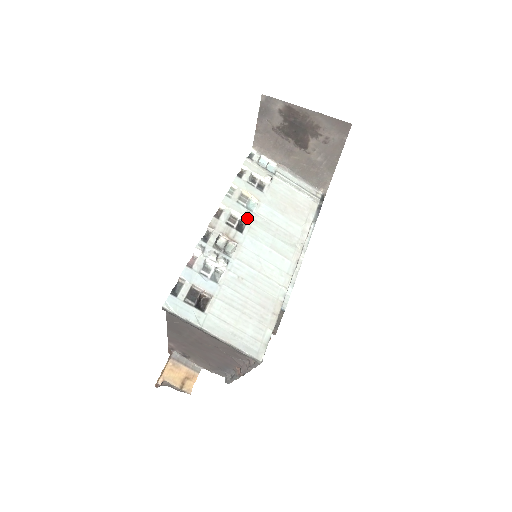
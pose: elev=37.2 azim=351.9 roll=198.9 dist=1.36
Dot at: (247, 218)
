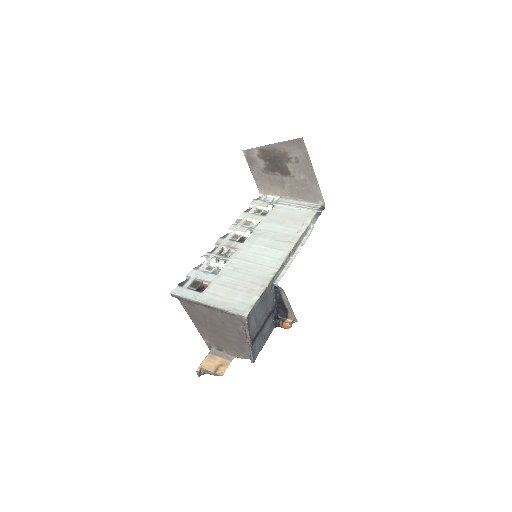
Dot at: (247, 233)
